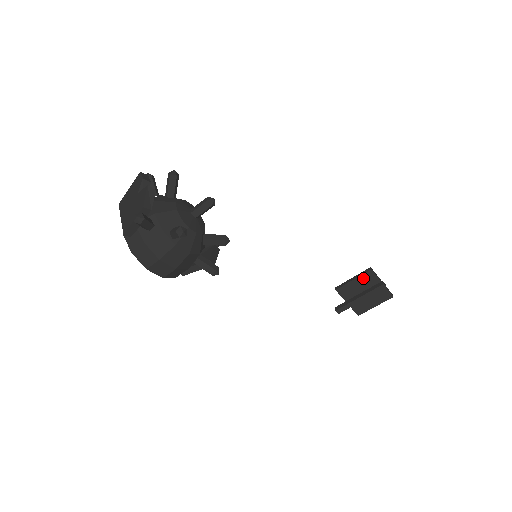
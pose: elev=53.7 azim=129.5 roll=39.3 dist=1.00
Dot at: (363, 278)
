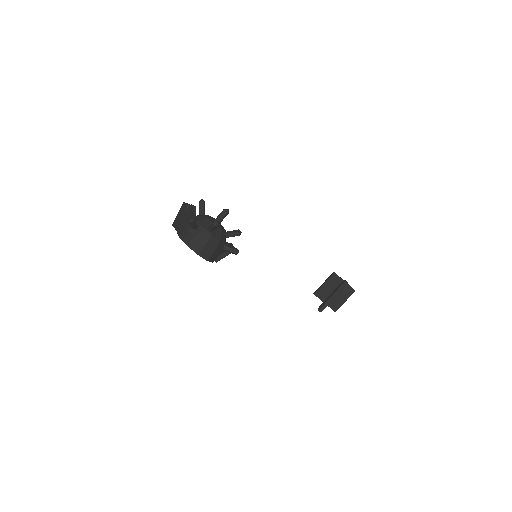
Dot at: (331, 280)
